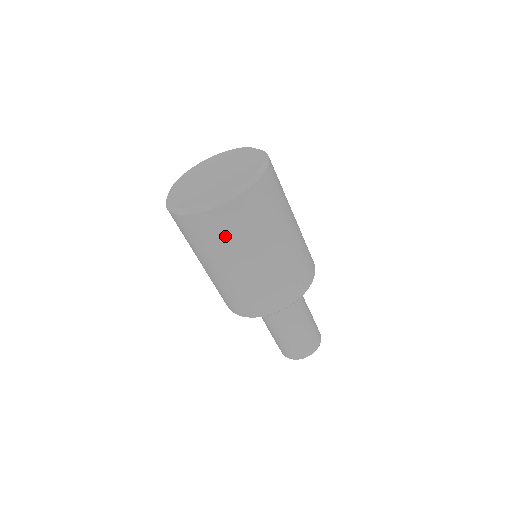
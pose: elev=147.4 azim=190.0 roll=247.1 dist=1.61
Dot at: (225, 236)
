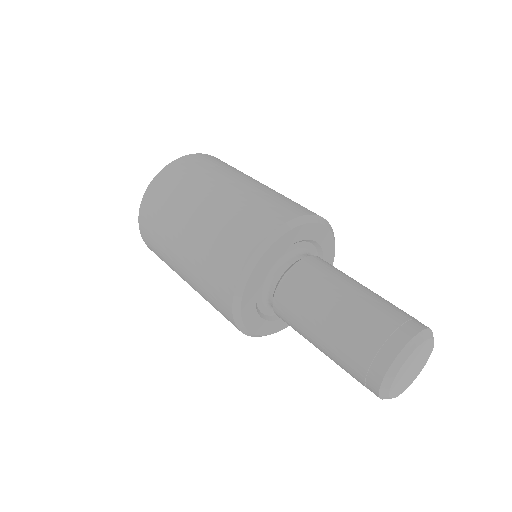
Dot at: (157, 224)
